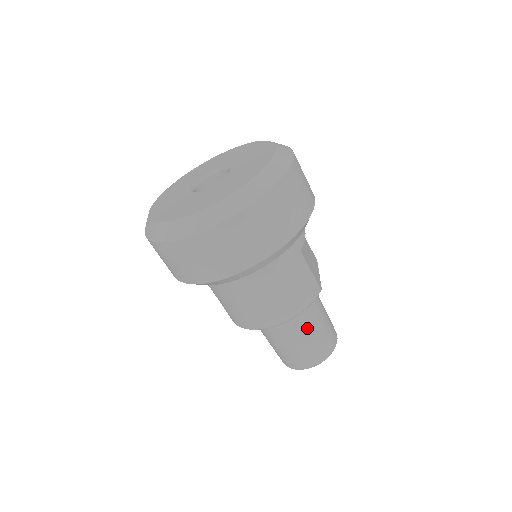
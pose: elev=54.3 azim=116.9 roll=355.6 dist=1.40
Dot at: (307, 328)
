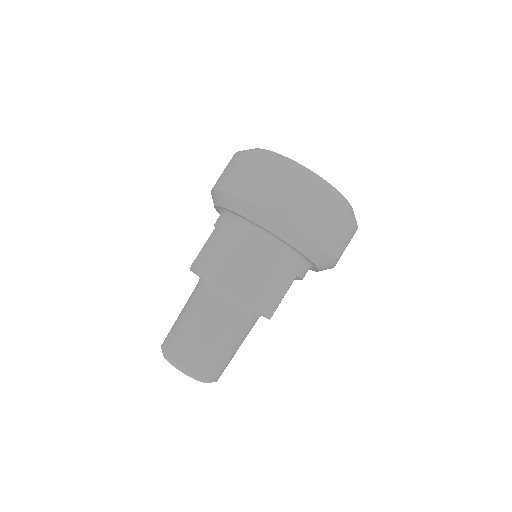
Dot at: (226, 332)
